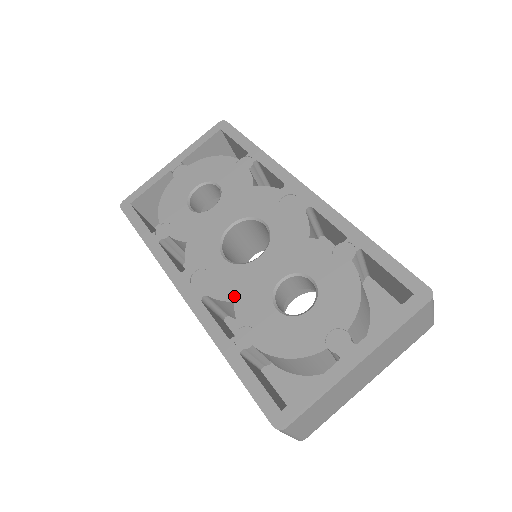
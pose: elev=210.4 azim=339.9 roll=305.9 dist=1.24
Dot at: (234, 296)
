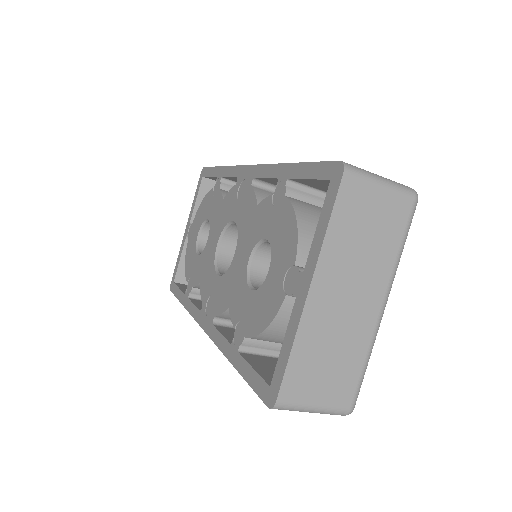
Dot at: (227, 302)
